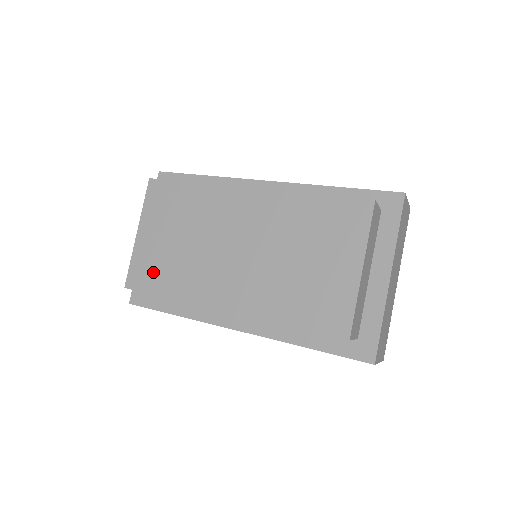
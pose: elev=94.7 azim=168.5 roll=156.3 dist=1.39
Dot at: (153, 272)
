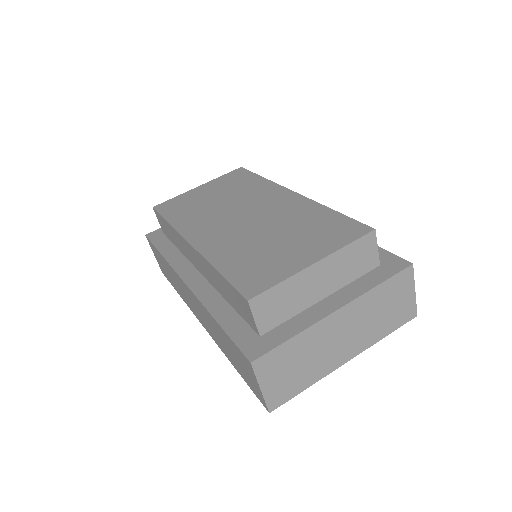
Dot at: (179, 207)
